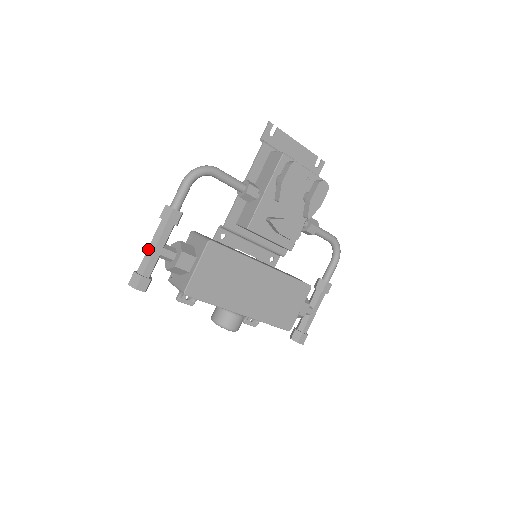
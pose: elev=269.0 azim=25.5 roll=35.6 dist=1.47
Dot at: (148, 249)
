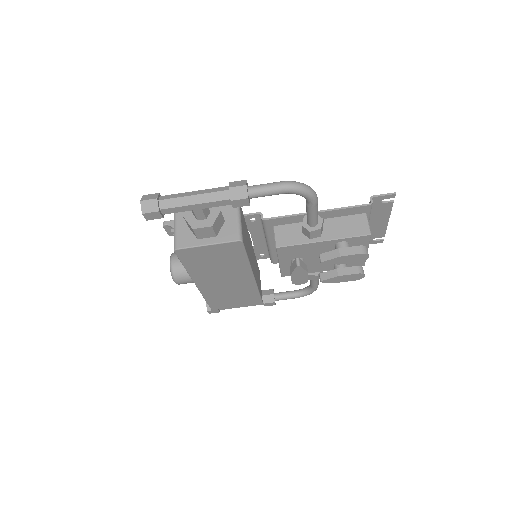
Dot at: (190, 196)
